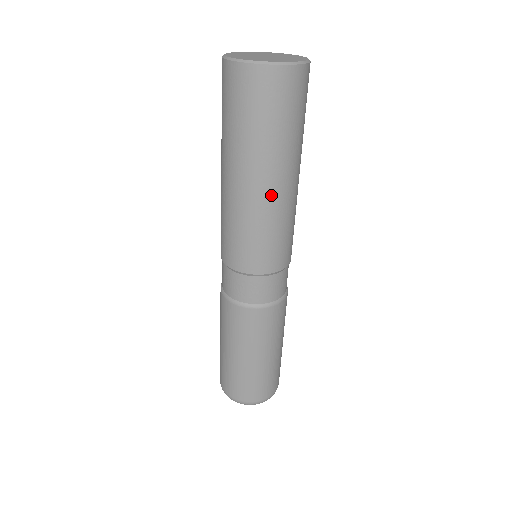
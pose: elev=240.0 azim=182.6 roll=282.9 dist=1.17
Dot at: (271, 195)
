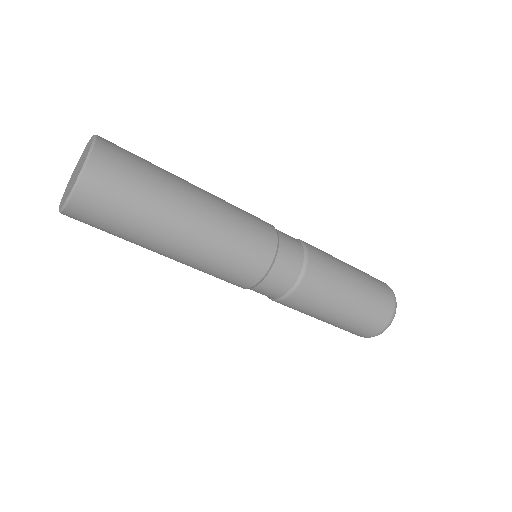
Dot at: (185, 252)
